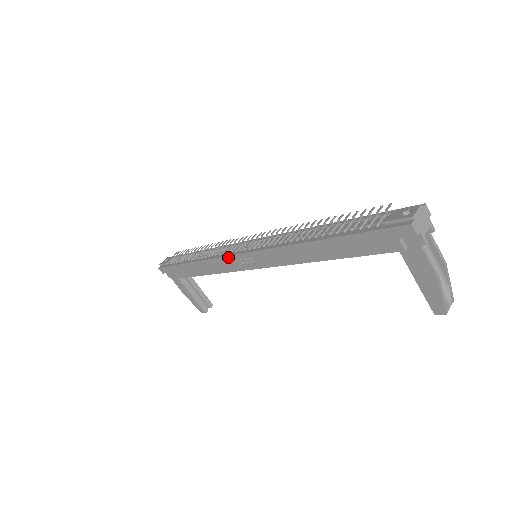
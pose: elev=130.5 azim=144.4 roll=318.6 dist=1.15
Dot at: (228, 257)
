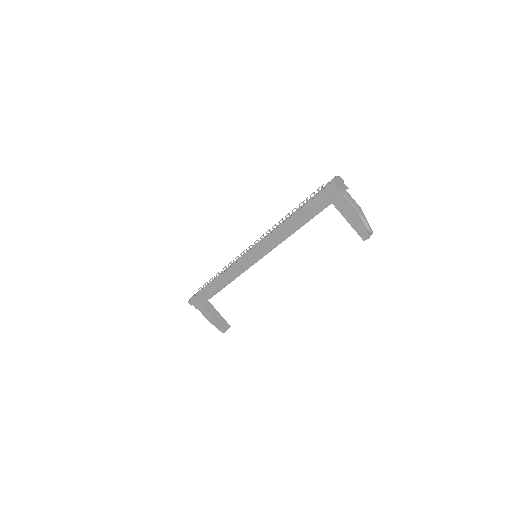
Dot at: (238, 261)
